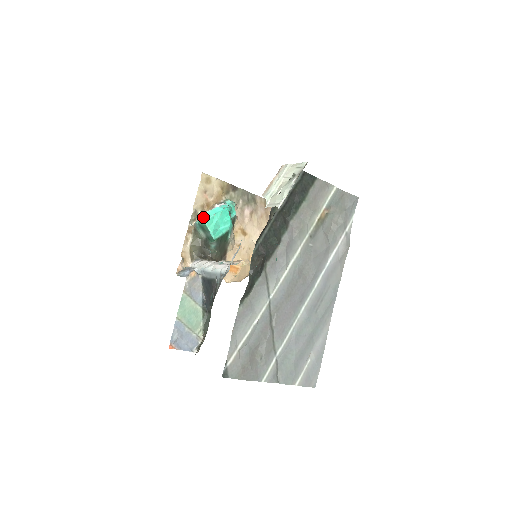
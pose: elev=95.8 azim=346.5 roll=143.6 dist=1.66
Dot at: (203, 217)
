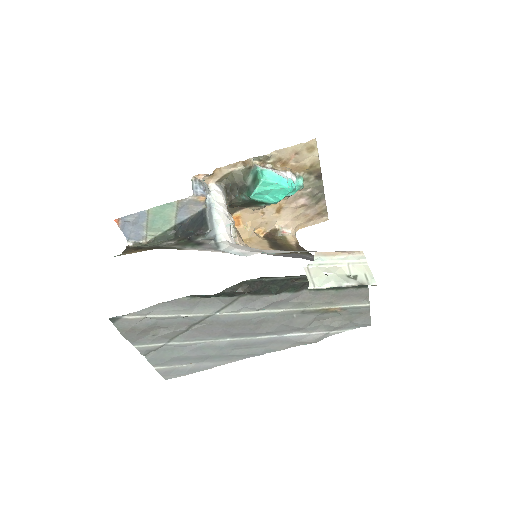
Dot at: (267, 173)
